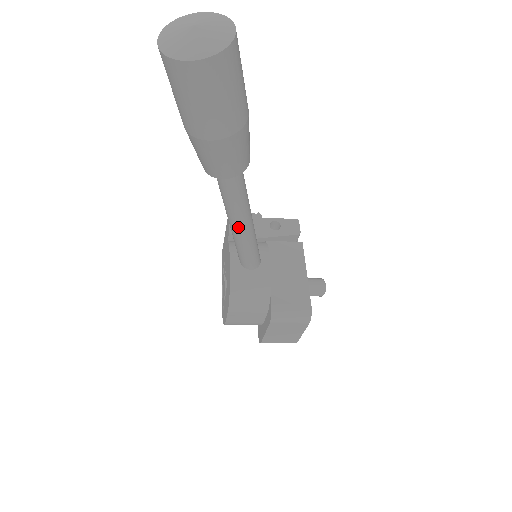
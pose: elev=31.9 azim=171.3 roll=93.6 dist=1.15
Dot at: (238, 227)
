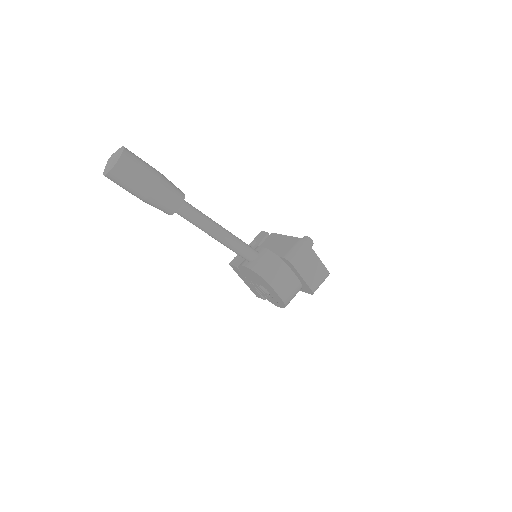
Dot at: (219, 233)
